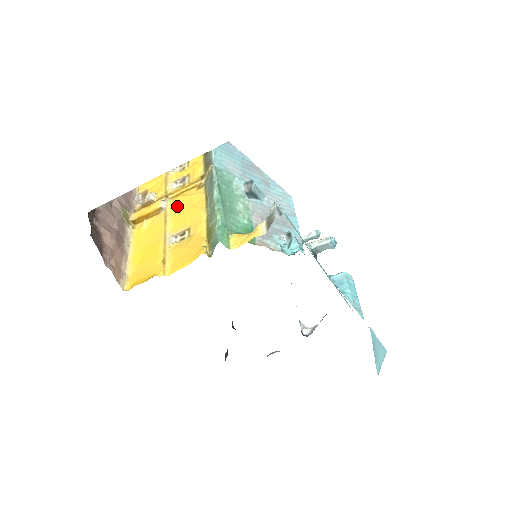
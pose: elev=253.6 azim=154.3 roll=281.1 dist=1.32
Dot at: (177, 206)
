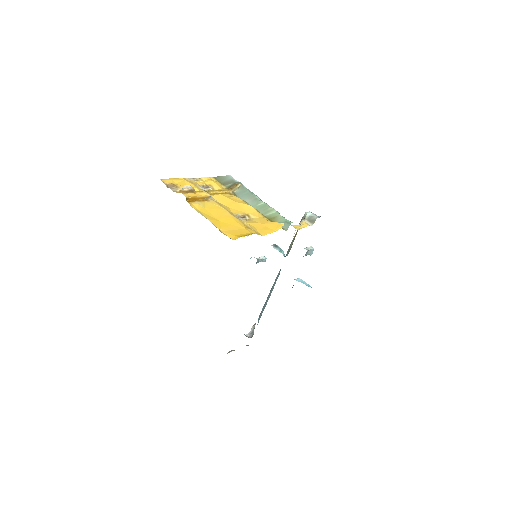
Dot at: (223, 200)
